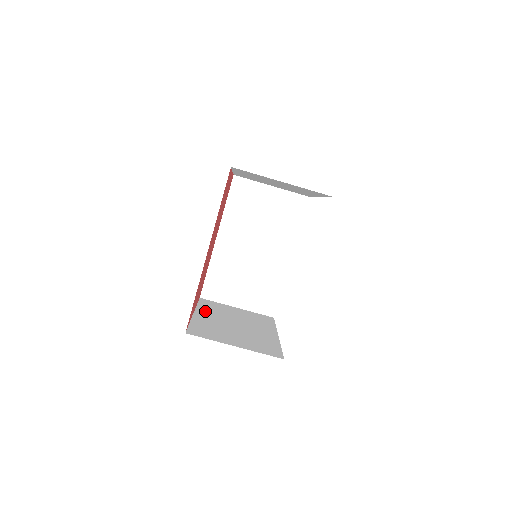
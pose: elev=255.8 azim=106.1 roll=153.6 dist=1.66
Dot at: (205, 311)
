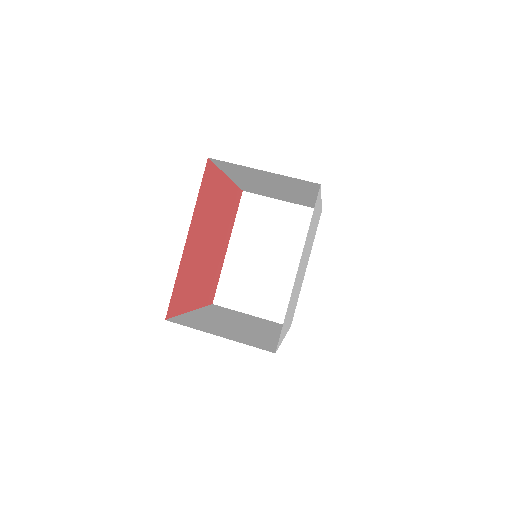
Dot at: occluded
